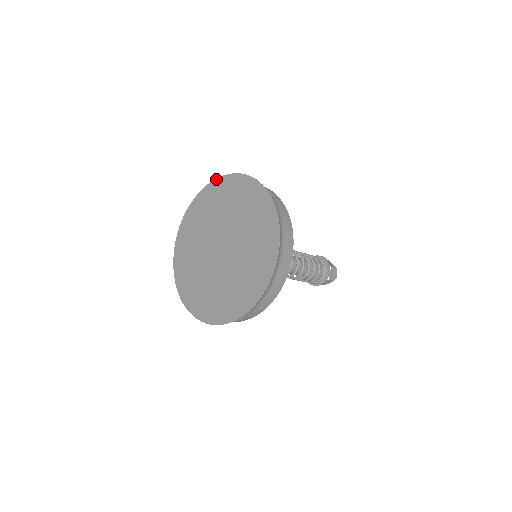
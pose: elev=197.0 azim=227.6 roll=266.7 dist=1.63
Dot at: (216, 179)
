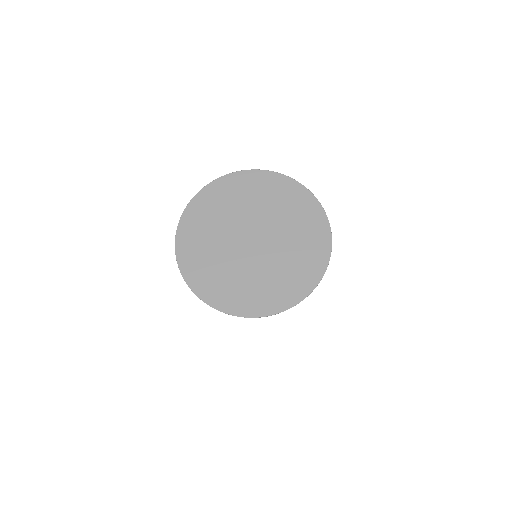
Dot at: (254, 170)
